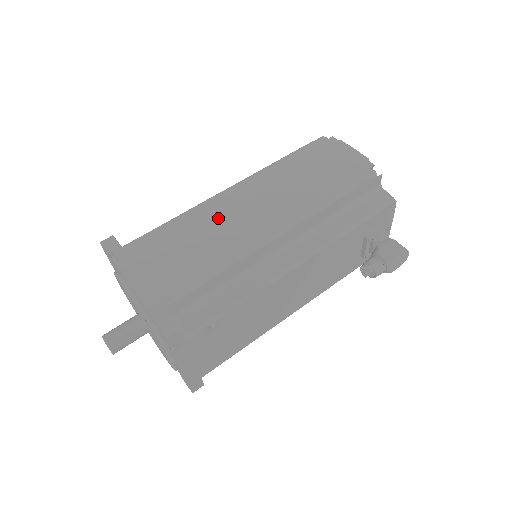
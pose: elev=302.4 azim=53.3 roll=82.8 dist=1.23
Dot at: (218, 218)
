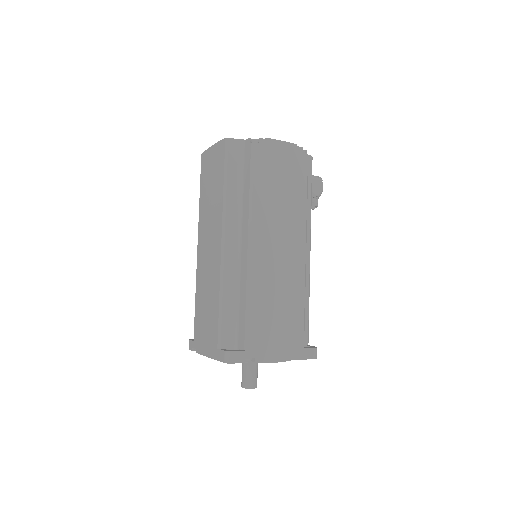
Dot at: (271, 275)
